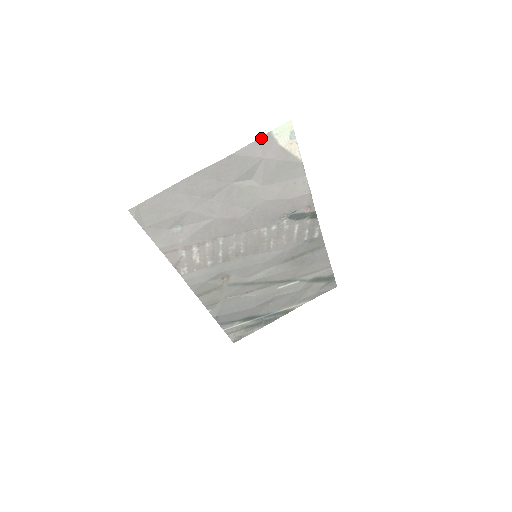
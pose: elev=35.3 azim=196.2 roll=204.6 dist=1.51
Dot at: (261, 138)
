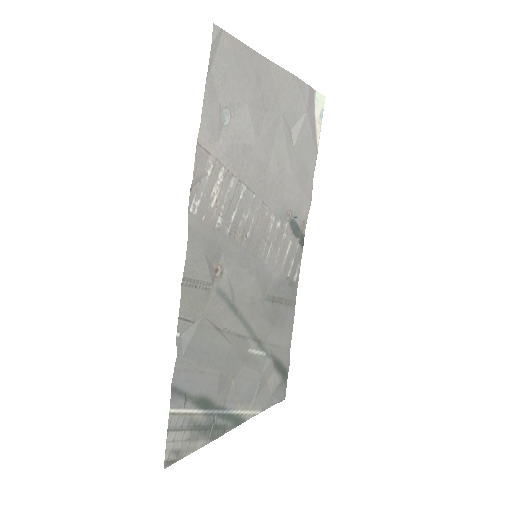
Dot at: (311, 88)
